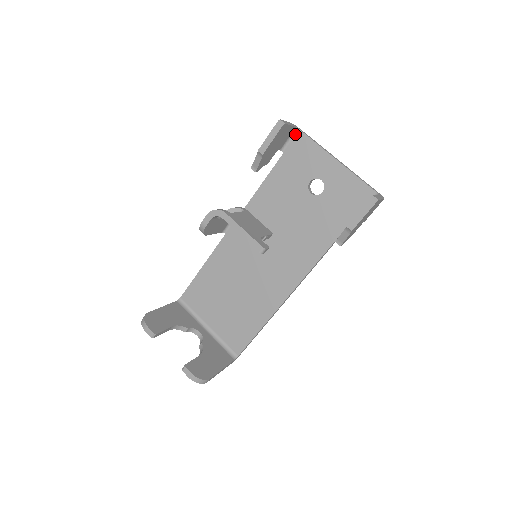
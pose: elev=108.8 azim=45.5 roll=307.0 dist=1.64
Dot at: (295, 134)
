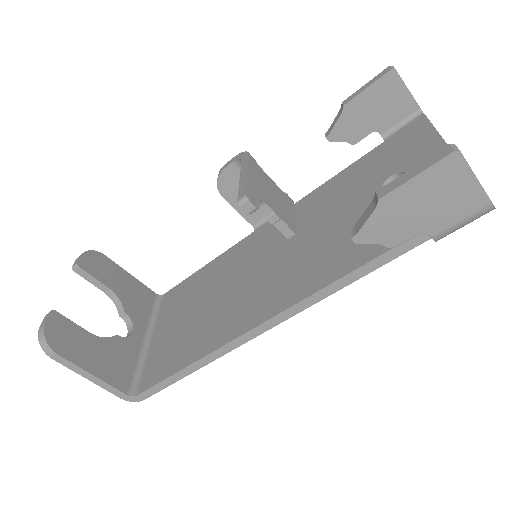
Dot at: (414, 119)
